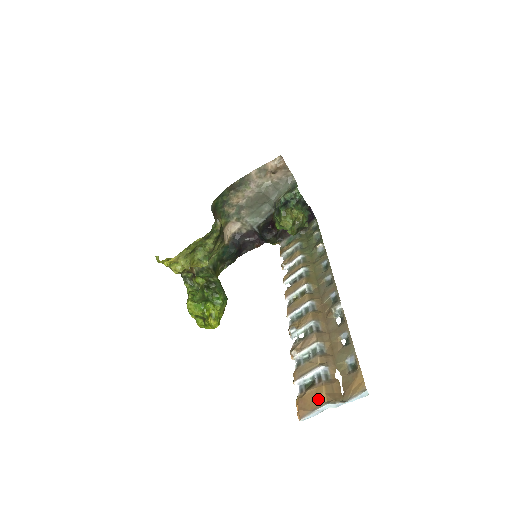
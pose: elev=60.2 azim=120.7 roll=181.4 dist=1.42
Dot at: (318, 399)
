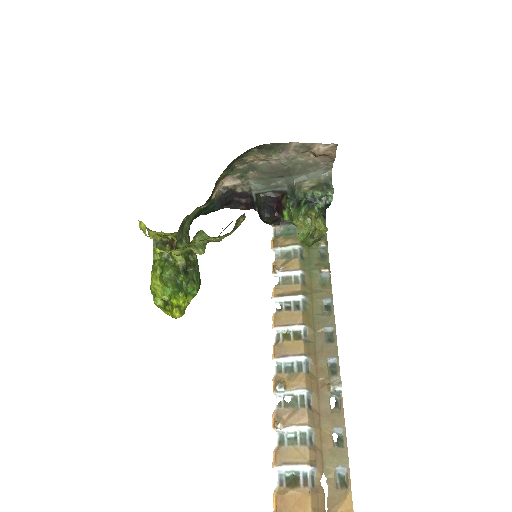
Dot at: (302, 511)
